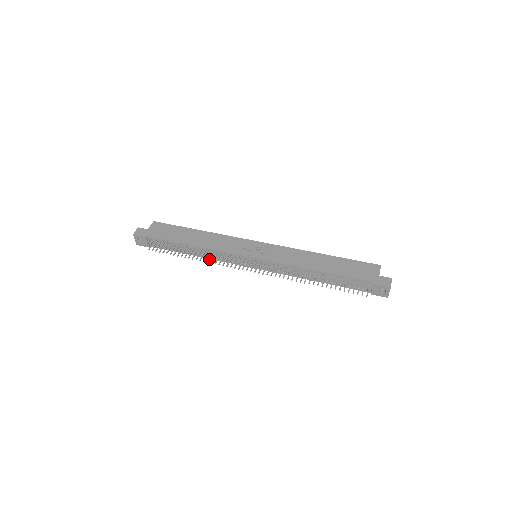
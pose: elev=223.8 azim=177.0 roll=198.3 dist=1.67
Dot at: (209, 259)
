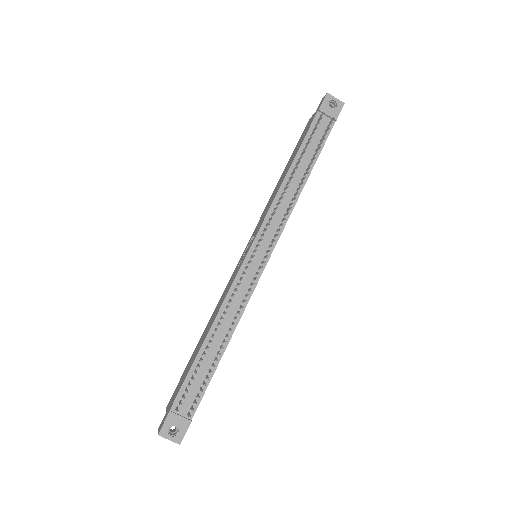
Dot at: (235, 318)
